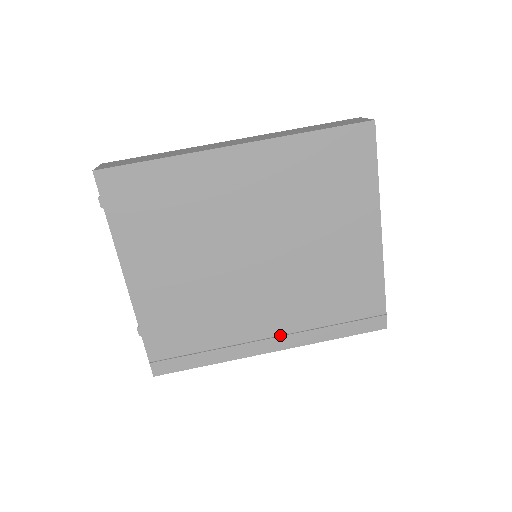
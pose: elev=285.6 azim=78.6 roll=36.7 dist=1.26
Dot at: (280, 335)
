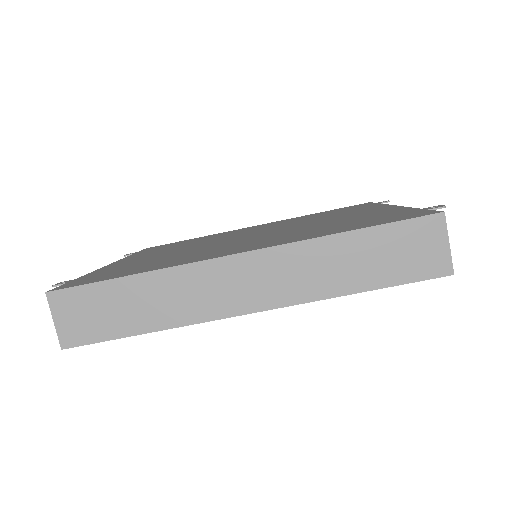
Dot at: occluded
